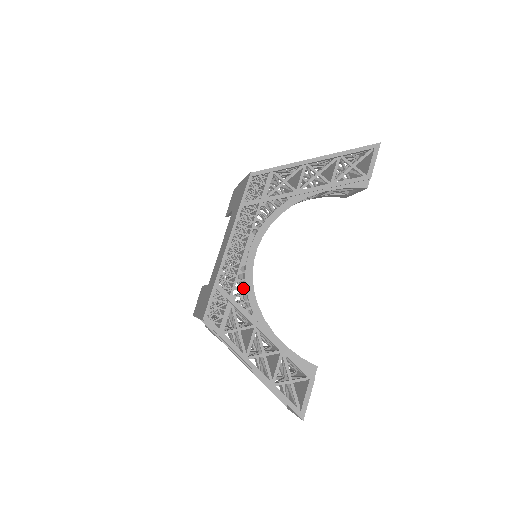
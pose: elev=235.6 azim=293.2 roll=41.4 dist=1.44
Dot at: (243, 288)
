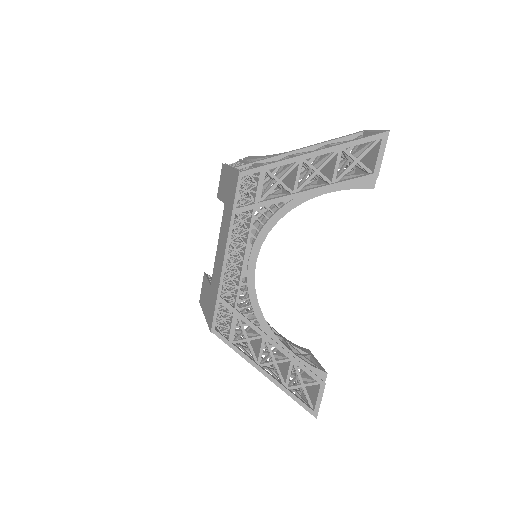
Dot at: (247, 296)
